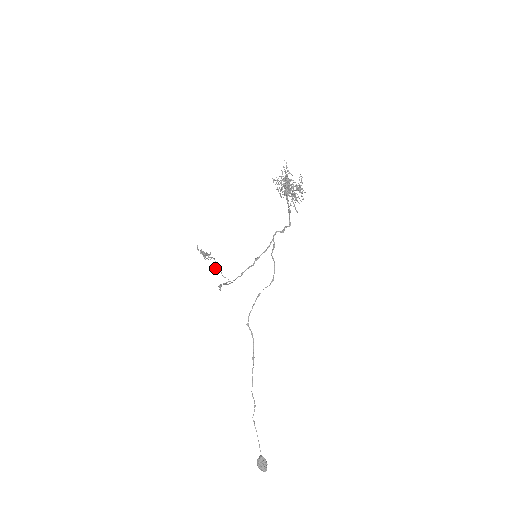
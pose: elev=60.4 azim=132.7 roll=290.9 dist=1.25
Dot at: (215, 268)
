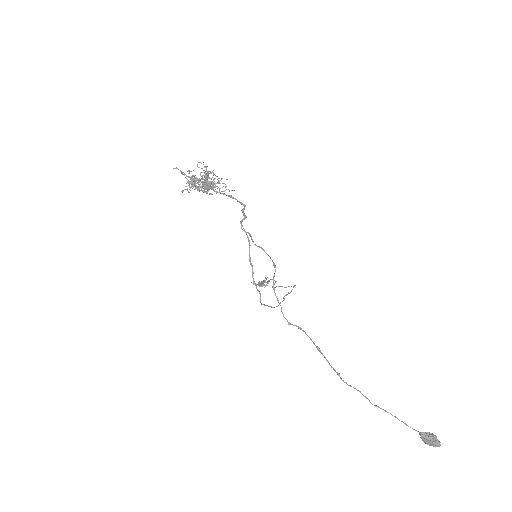
Dot at: occluded
